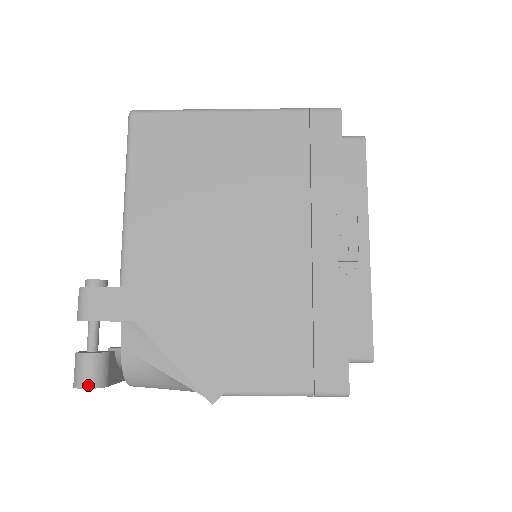
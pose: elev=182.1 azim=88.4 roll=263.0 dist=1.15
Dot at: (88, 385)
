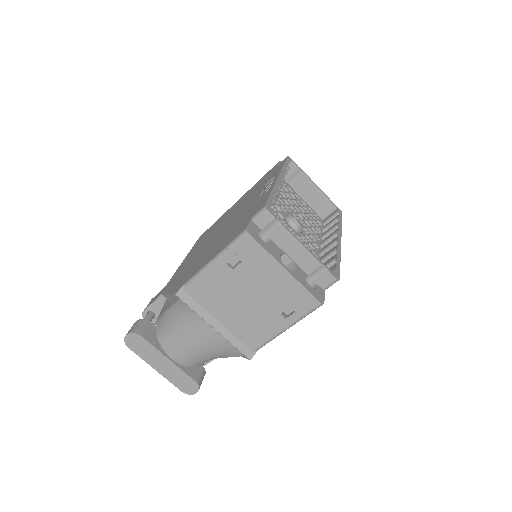
Dot at: (129, 333)
